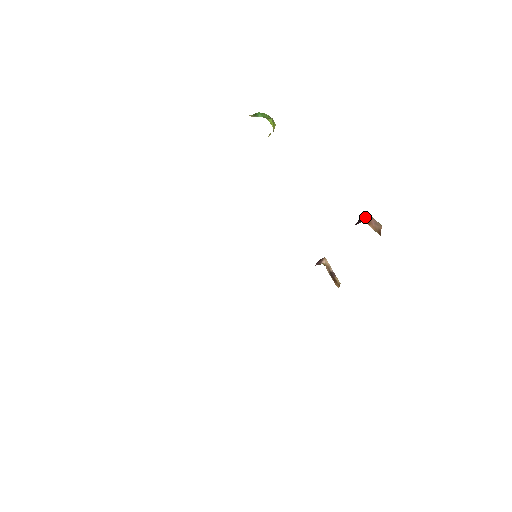
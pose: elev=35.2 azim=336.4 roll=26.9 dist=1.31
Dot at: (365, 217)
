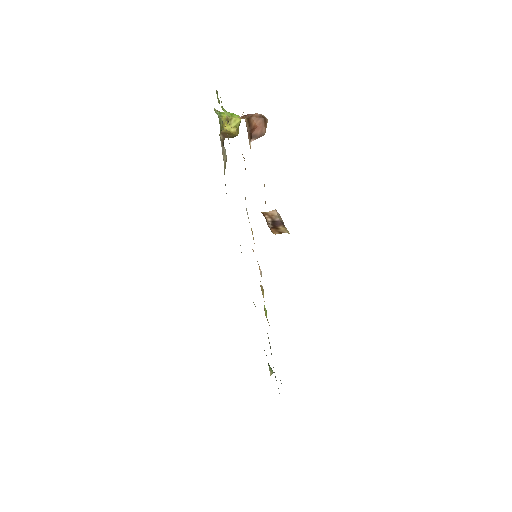
Dot at: occluded
